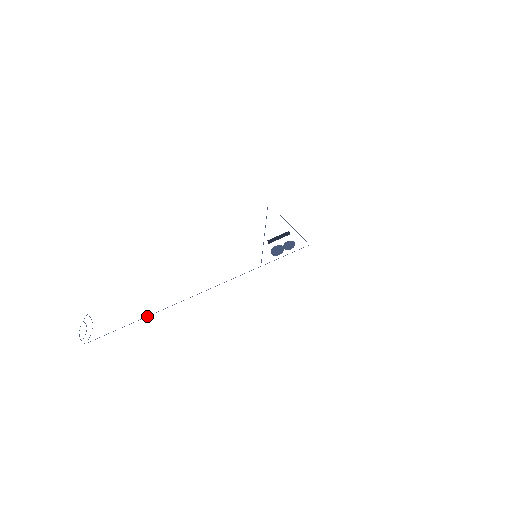
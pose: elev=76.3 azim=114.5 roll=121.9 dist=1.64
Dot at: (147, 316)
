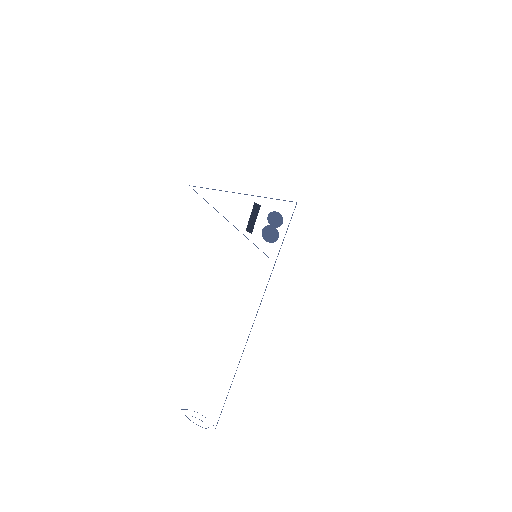
Dot at: (233, 378)
